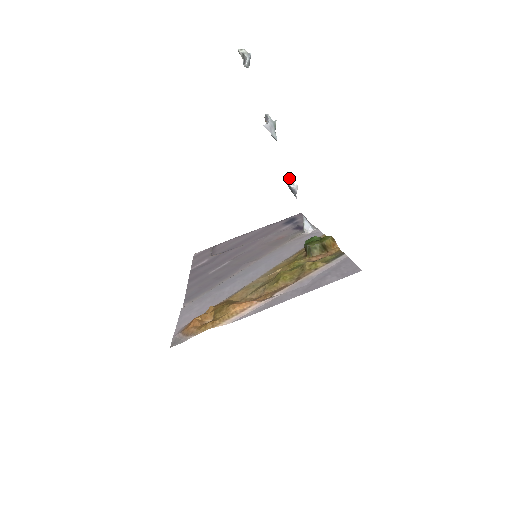
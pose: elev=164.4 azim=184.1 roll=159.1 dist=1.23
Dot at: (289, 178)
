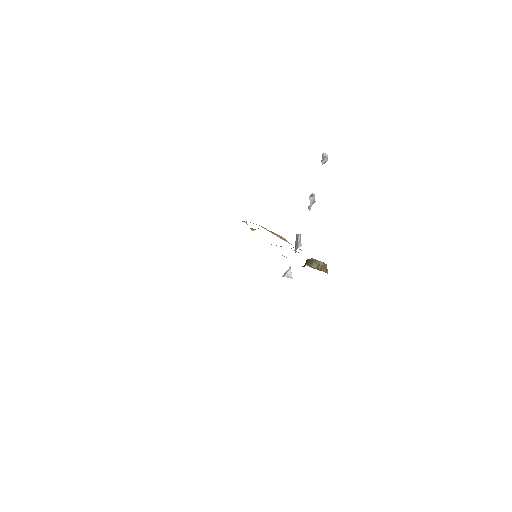
Dot at: occluded
